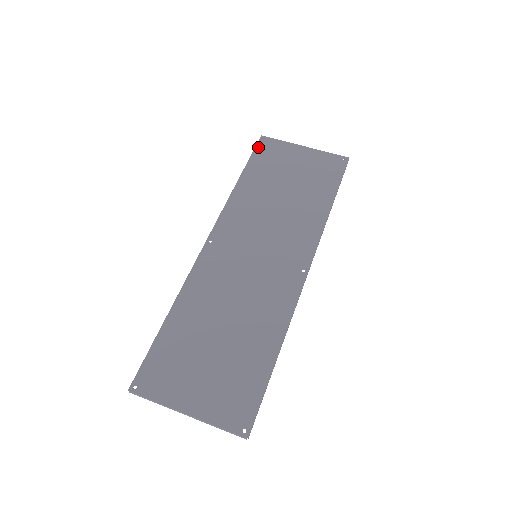
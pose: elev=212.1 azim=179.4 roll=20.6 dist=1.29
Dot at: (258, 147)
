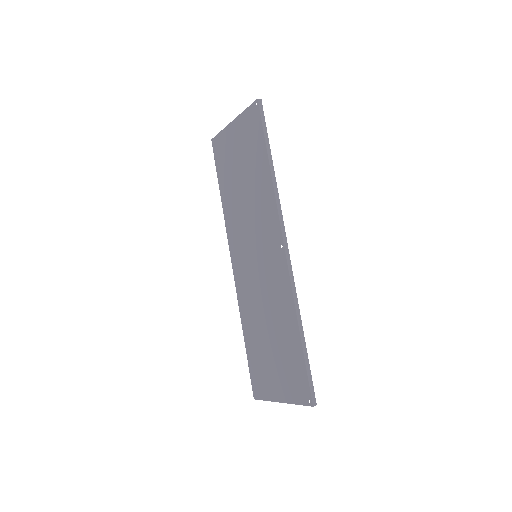
Dot at: (215, 154)
